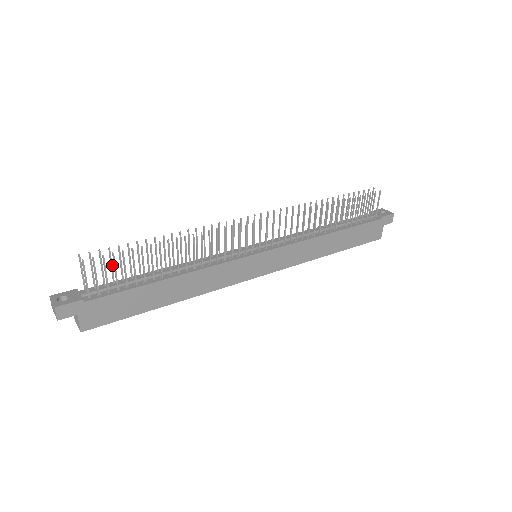
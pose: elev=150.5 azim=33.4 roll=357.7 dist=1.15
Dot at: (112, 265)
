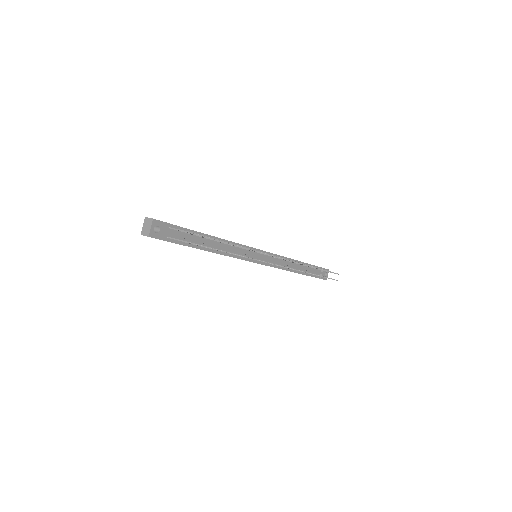
Dot at: occluded
